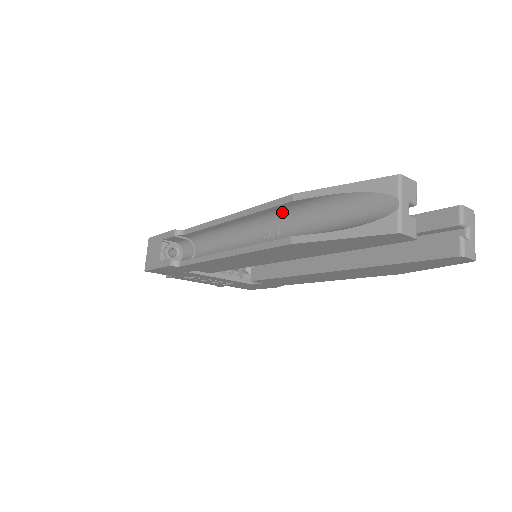
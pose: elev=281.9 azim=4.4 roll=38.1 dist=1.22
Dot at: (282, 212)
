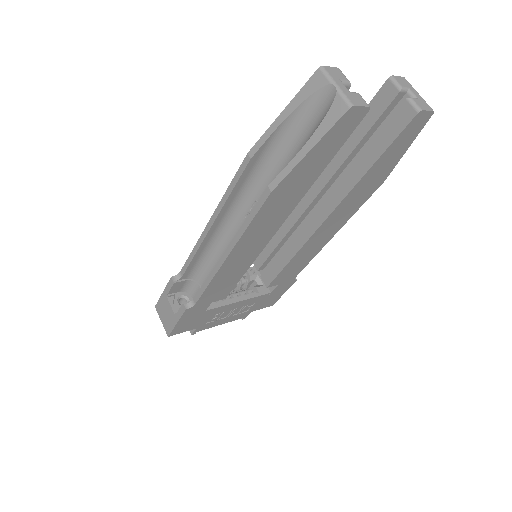
Dot at: (249, 181)
